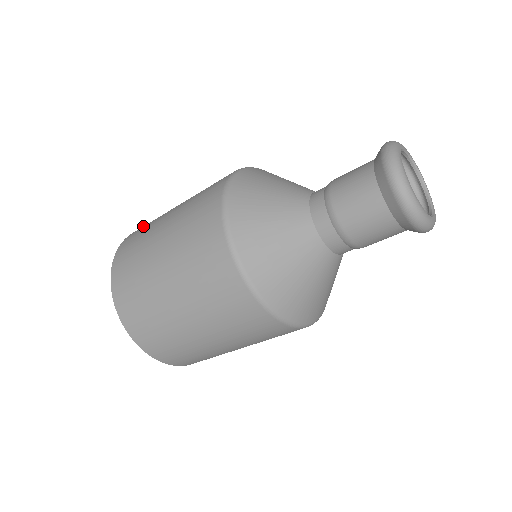
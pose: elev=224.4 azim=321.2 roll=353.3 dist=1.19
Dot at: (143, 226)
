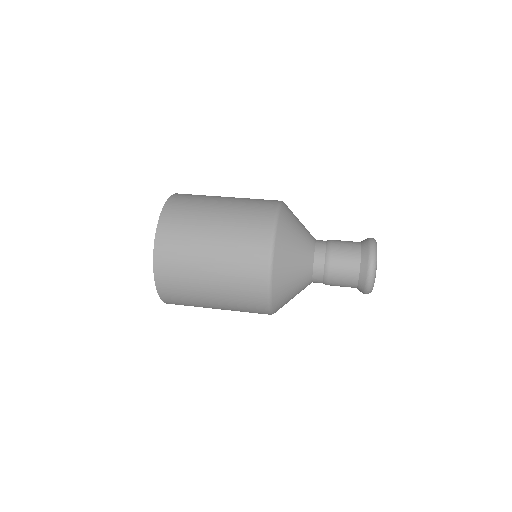
Dot at: (188, 195)
